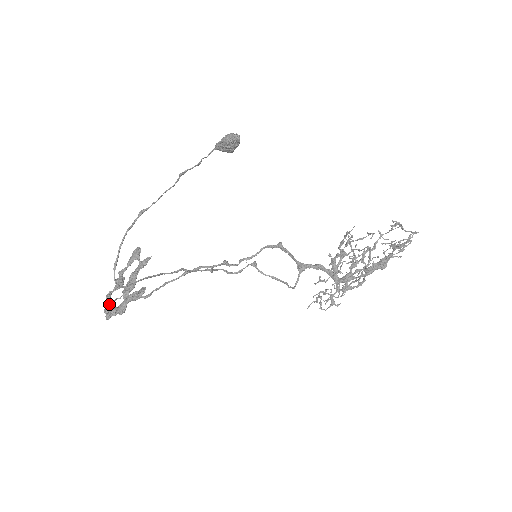
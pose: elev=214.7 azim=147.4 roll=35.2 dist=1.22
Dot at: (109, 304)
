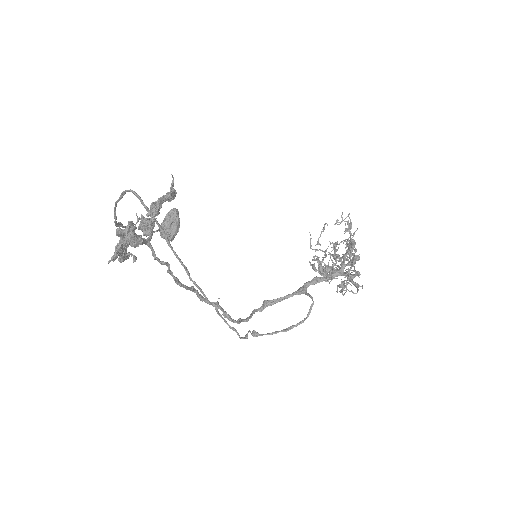
Dot at: occluded
